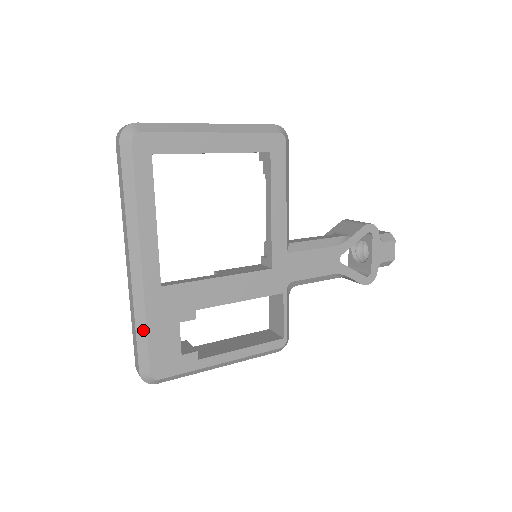
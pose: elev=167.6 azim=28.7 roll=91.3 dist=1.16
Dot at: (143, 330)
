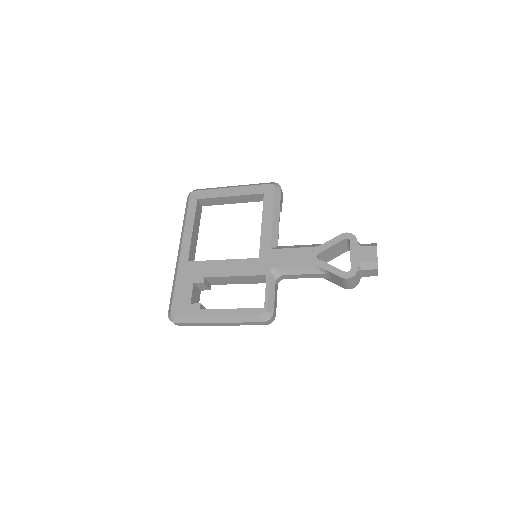
Dot at: (174, 285)
